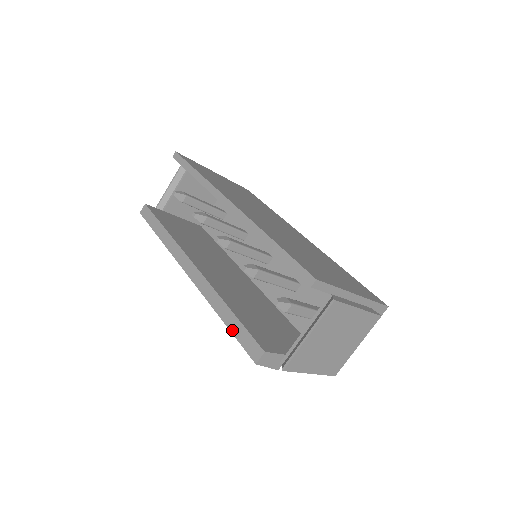
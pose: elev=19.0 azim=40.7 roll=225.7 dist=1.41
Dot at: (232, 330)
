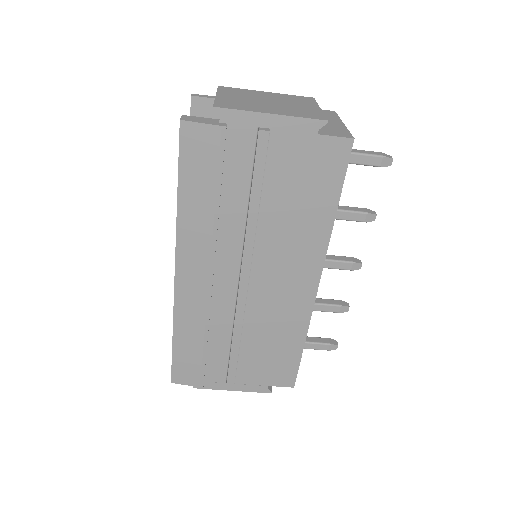
Dot at: (178, 173)
